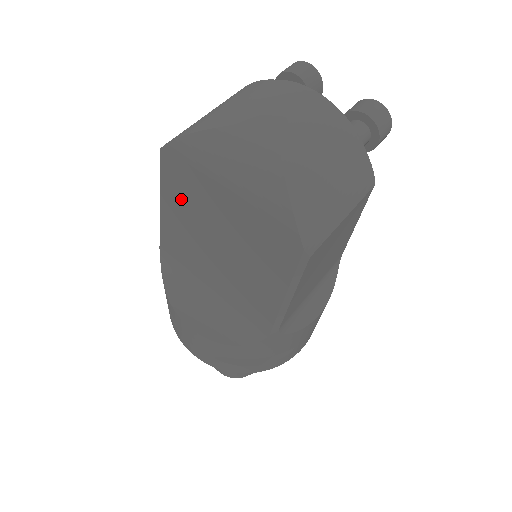
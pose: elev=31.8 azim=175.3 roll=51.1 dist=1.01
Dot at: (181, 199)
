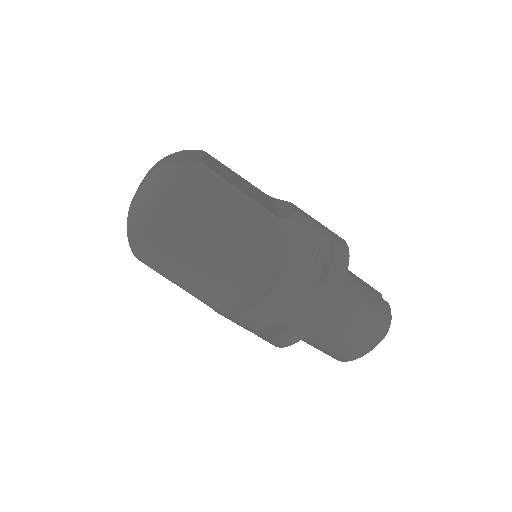
Dot at: (168, 255)
